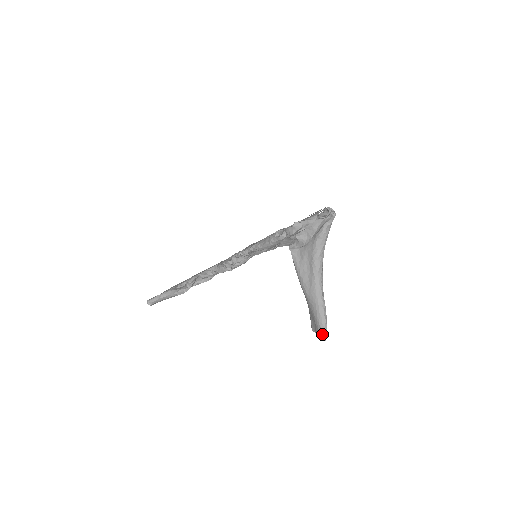
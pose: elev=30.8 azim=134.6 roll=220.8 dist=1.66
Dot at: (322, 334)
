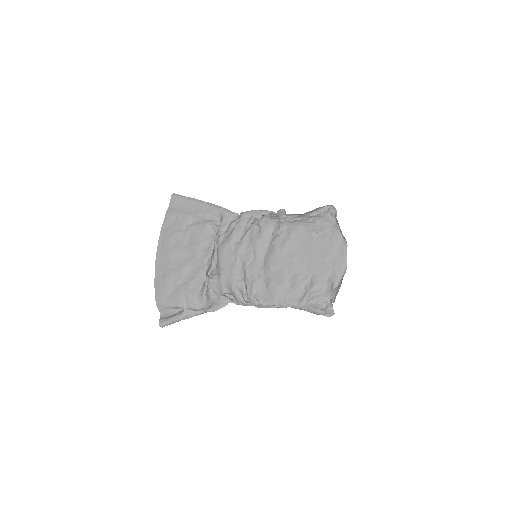
Dot at: occluded
